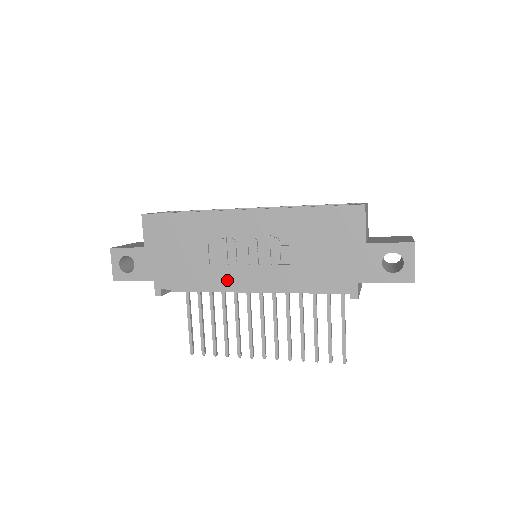
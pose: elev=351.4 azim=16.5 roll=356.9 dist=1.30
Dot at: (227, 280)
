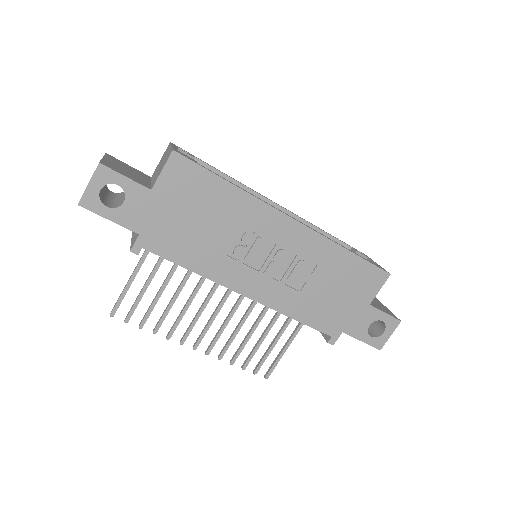
Dot at: (229, 276)
